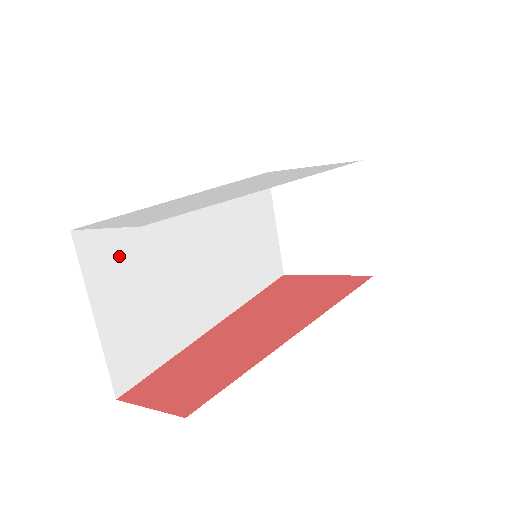
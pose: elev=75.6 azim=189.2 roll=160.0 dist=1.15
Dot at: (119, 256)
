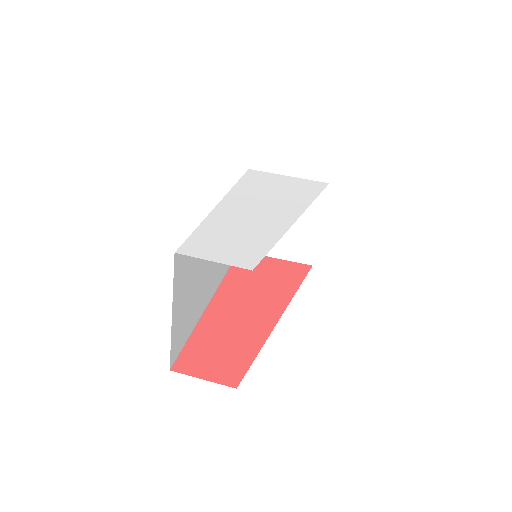
Dot at: (187, 264)
